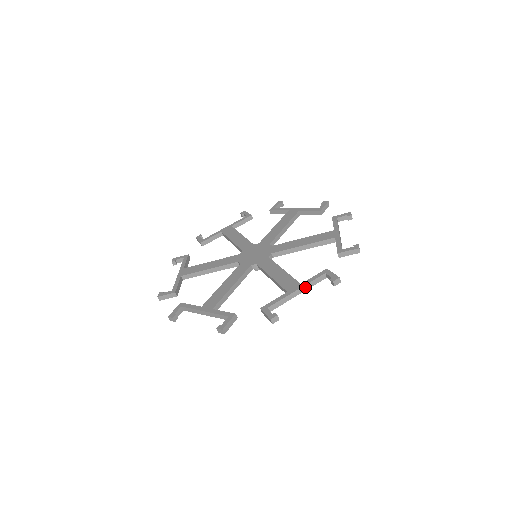
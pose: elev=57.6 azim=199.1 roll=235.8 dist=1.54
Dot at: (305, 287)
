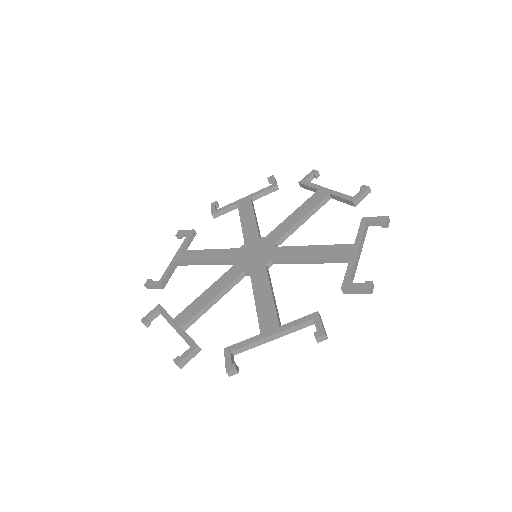
Dot at: (283, 332)
